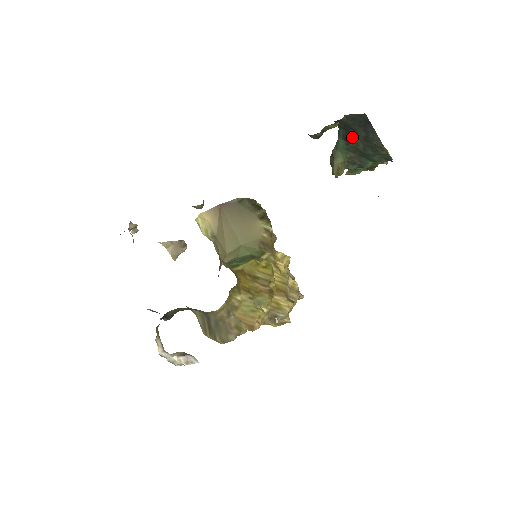
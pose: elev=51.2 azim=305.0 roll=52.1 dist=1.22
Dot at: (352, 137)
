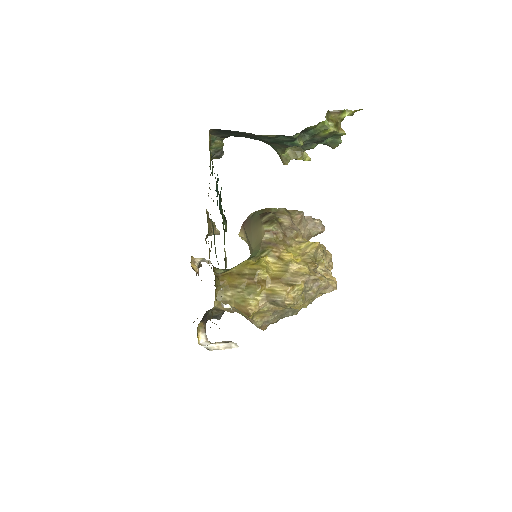
Dot at: (250, 138)
